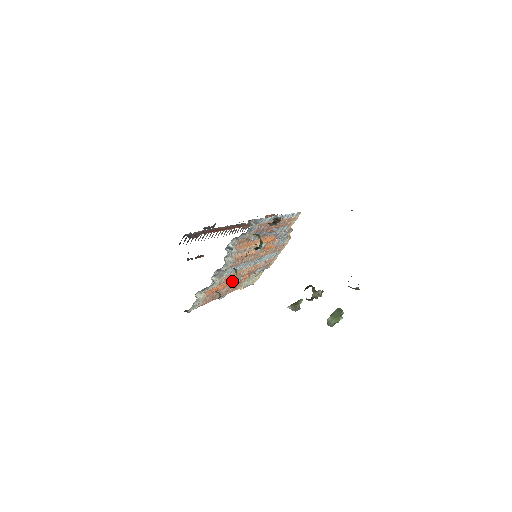
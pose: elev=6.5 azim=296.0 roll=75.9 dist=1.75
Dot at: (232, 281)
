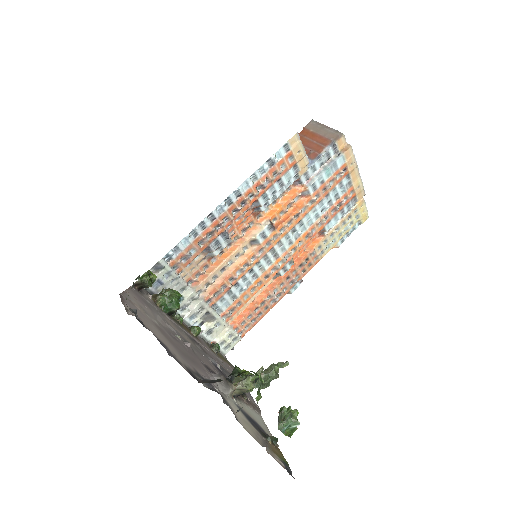
Dot at: occluded
